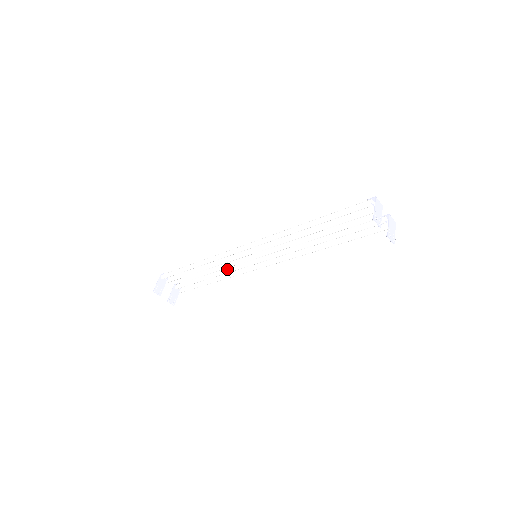
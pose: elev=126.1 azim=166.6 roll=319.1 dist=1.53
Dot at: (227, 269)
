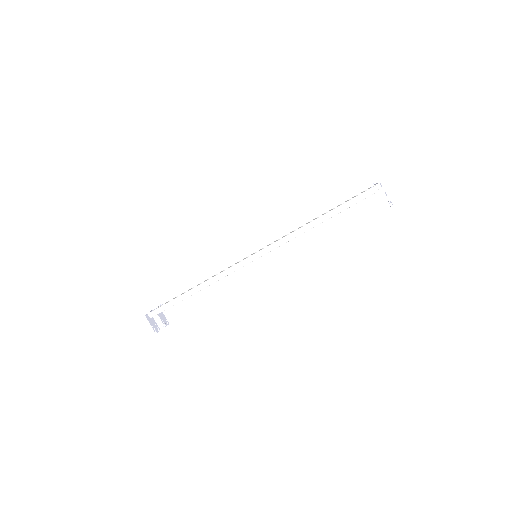
Dot at: occluded
